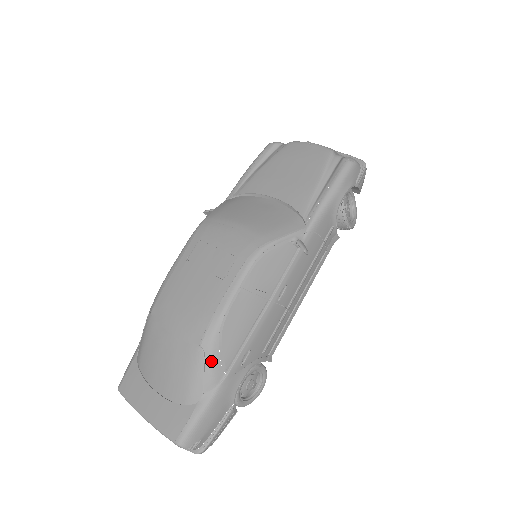
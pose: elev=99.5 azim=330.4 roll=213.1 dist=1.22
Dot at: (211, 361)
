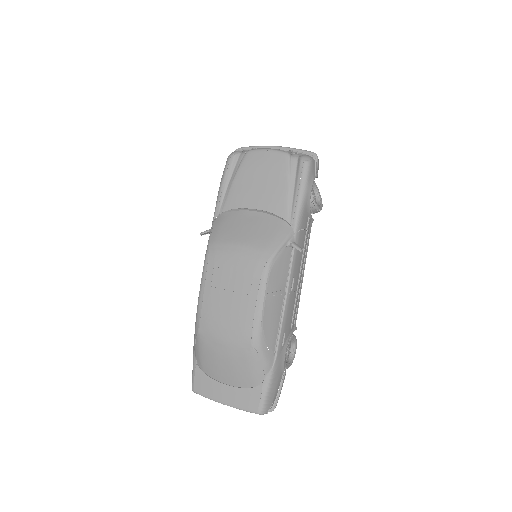
Dot at: (263, 354)
